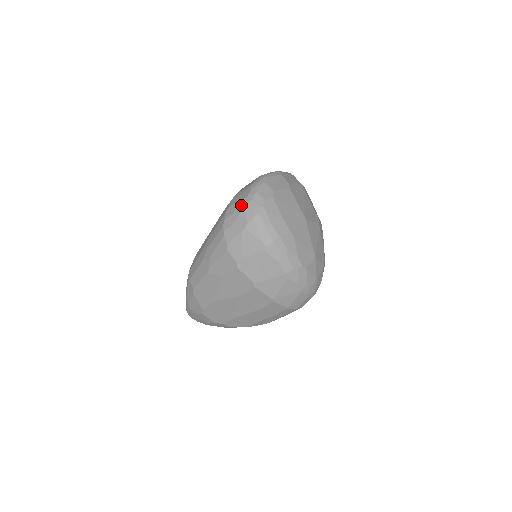
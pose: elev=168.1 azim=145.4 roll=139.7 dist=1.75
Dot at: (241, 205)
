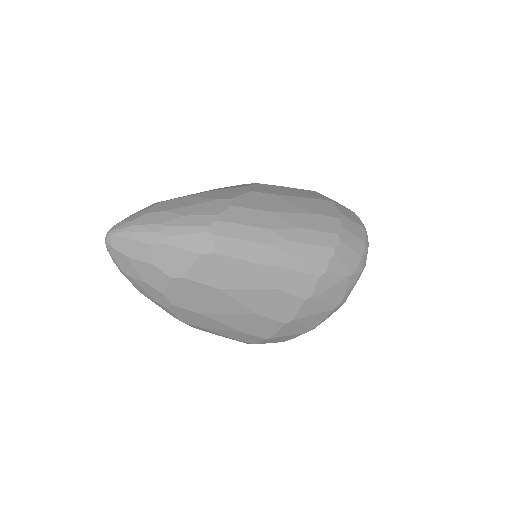
Dot at: (359, 246)
